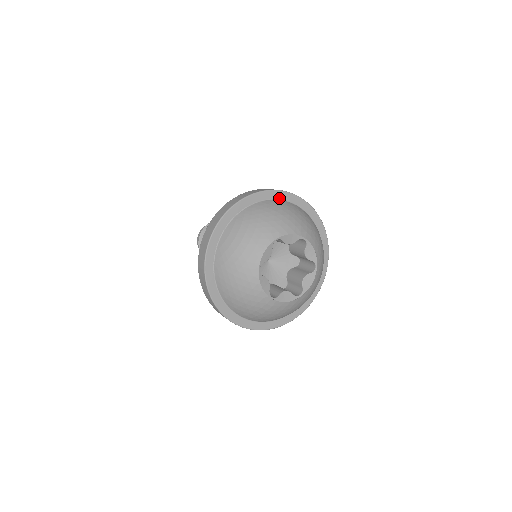
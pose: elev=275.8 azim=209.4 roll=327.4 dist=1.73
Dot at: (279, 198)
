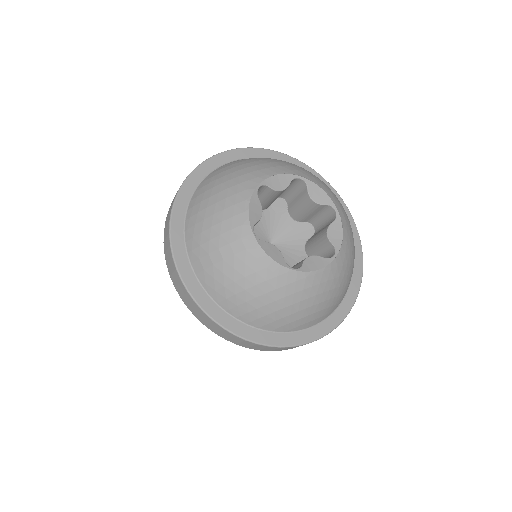
Dot at: occluded
